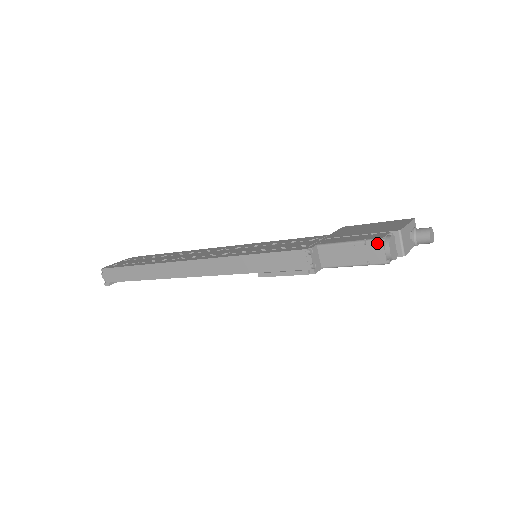
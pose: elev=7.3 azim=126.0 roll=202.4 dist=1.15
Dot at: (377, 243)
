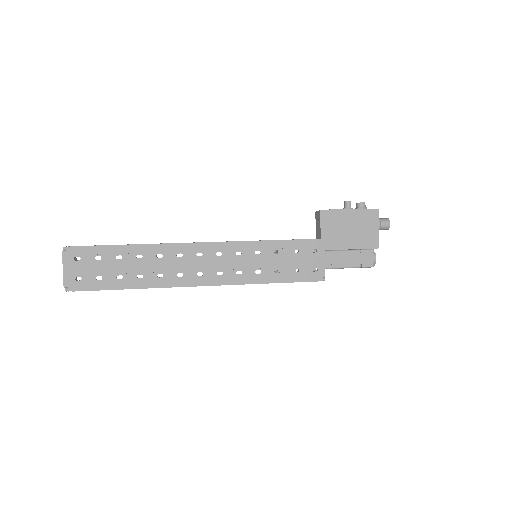
Dot at: occluded
